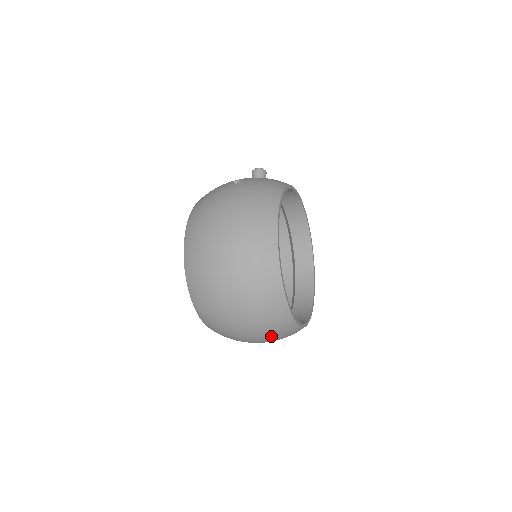
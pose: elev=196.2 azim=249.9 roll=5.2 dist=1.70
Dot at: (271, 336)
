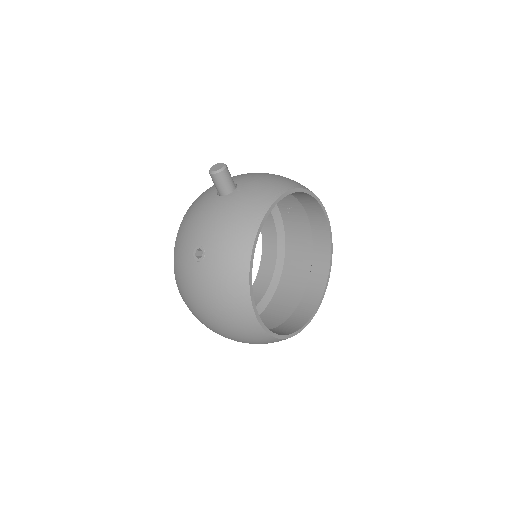
Dot at: occluded
